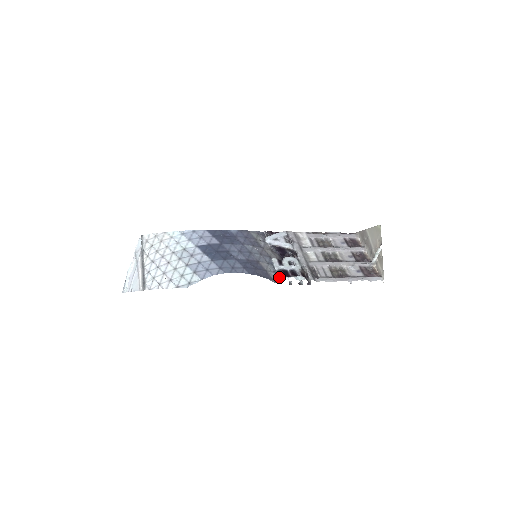
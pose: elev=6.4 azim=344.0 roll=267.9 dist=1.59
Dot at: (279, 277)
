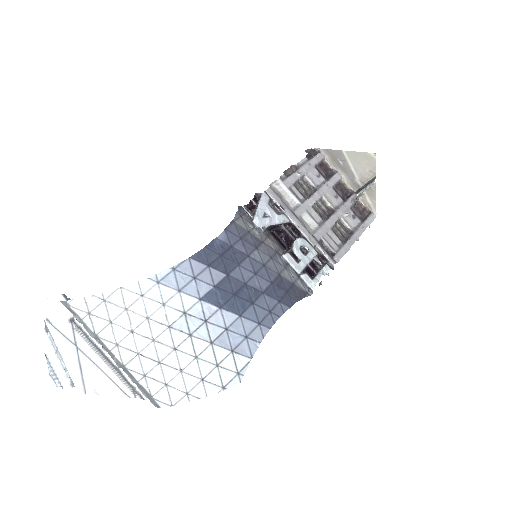
Dot at: (309, 284)
